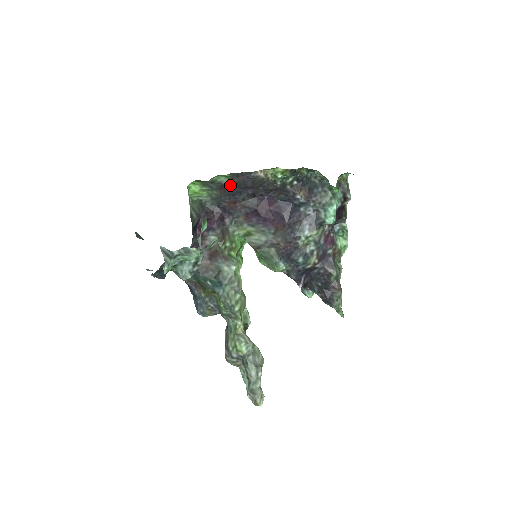
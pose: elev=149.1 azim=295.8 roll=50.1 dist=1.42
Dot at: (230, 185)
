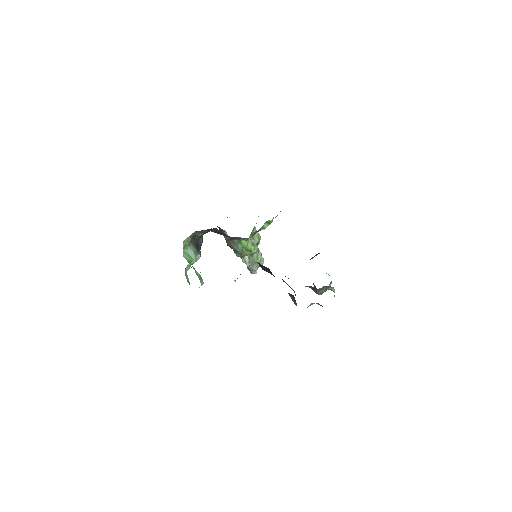
Dot at: occluded
